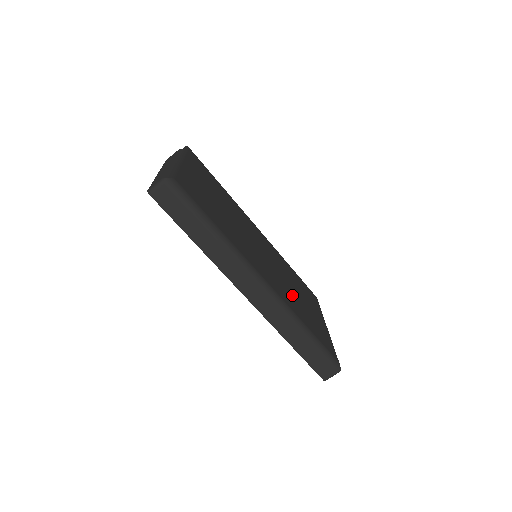
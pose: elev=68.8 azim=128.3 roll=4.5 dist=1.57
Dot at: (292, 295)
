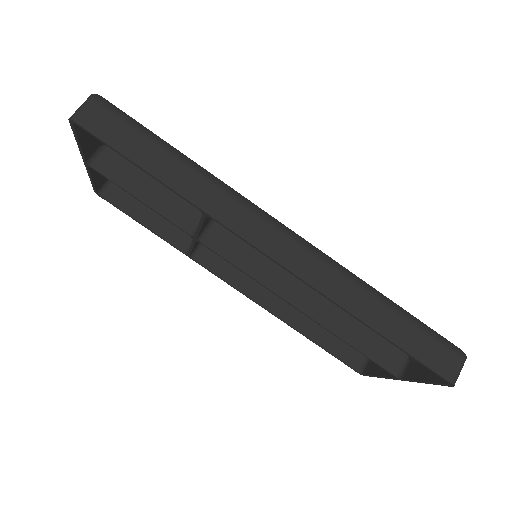
Dot at: occluded
